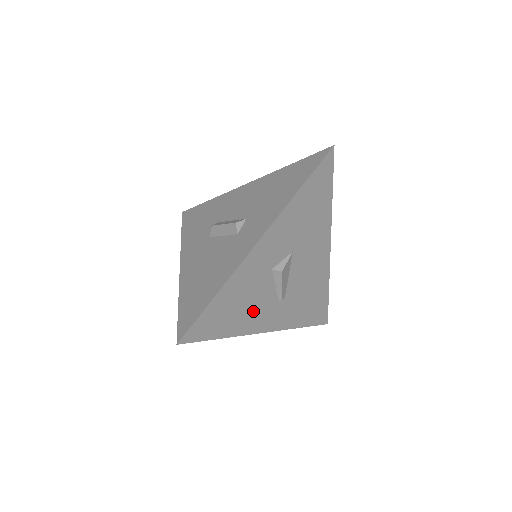
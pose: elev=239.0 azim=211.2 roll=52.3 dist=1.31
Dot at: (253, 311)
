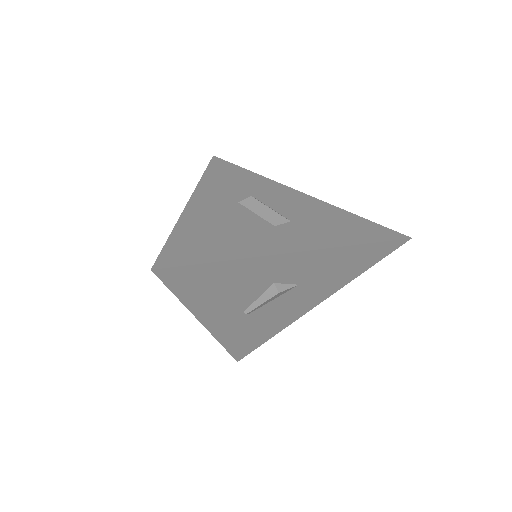
Dot at: (223, 301)
